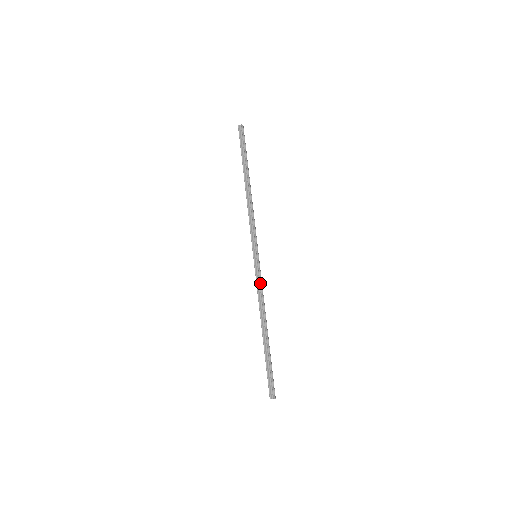
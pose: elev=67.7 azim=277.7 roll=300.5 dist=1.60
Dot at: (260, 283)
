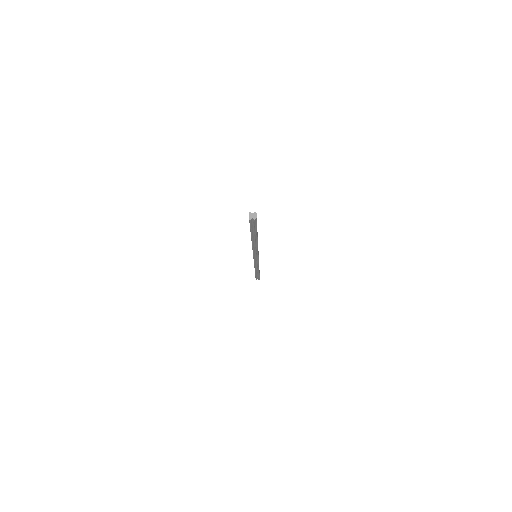
Dot at: (257, 264)
